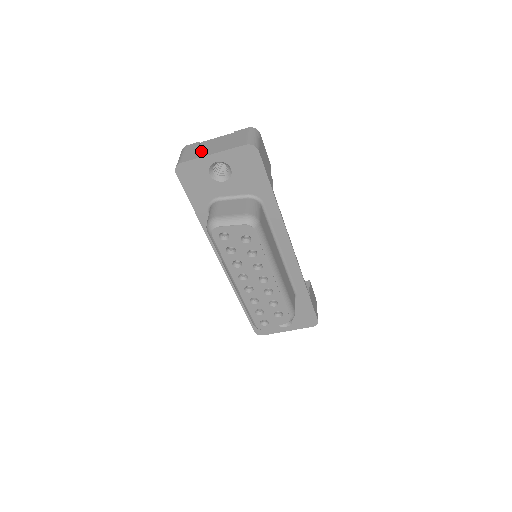
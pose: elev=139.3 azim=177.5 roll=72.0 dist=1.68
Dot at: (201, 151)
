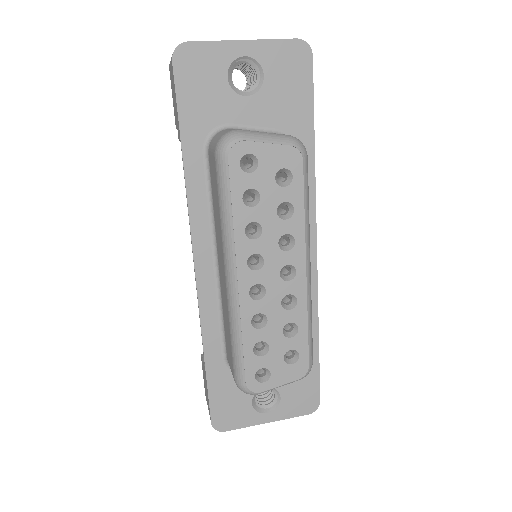
Dot at: occluded
